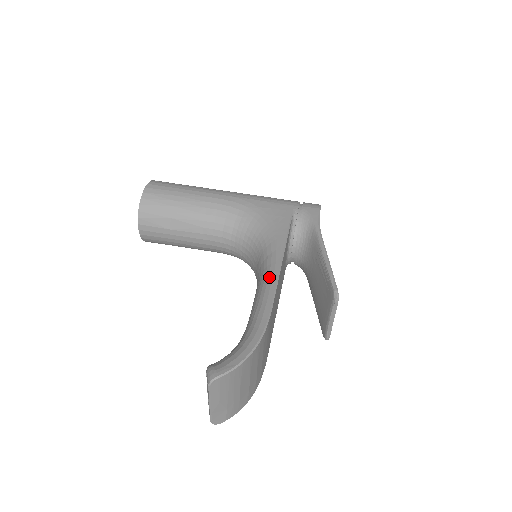
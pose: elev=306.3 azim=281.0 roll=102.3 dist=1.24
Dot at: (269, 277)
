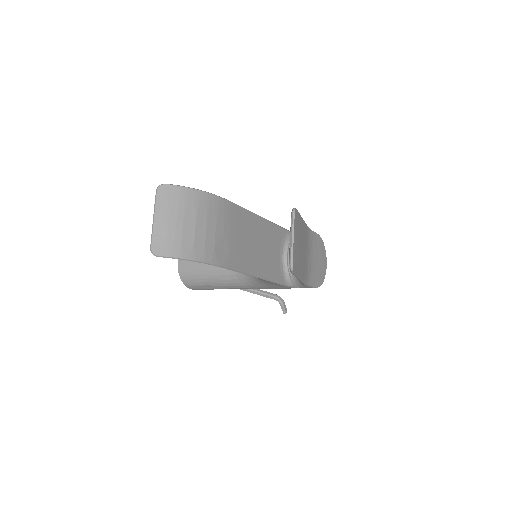
Dot at: occluded
